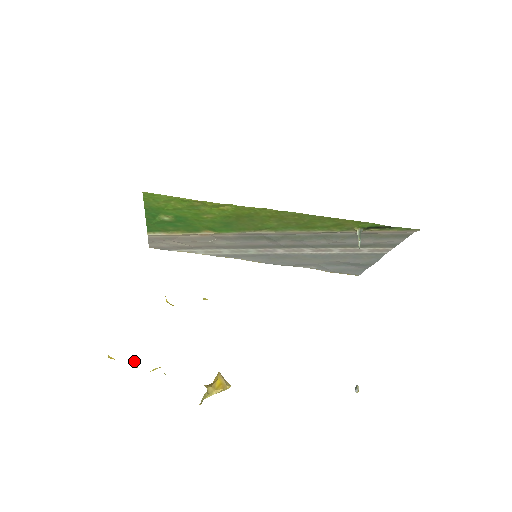
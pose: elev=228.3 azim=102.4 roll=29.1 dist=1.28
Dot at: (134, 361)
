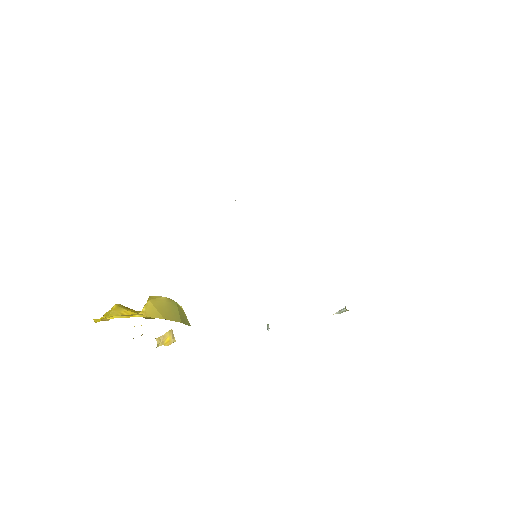
Dot at: occluded
